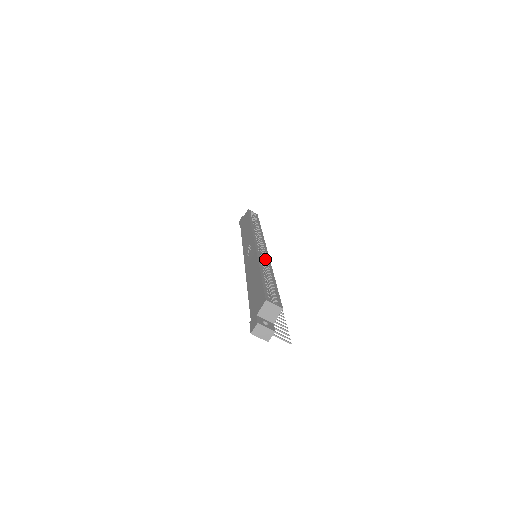
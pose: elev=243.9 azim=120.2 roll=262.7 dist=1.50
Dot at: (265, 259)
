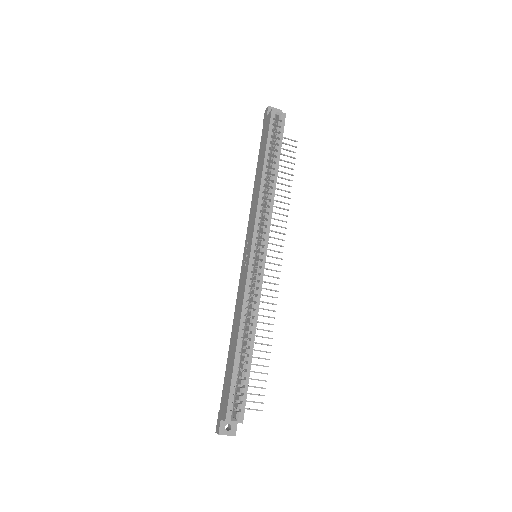
Dot at: (254, 298)
